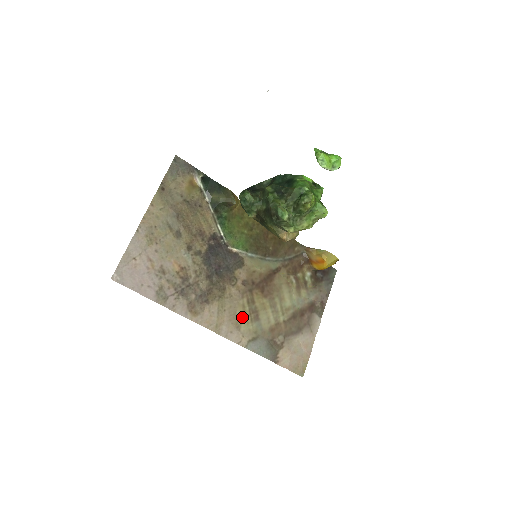
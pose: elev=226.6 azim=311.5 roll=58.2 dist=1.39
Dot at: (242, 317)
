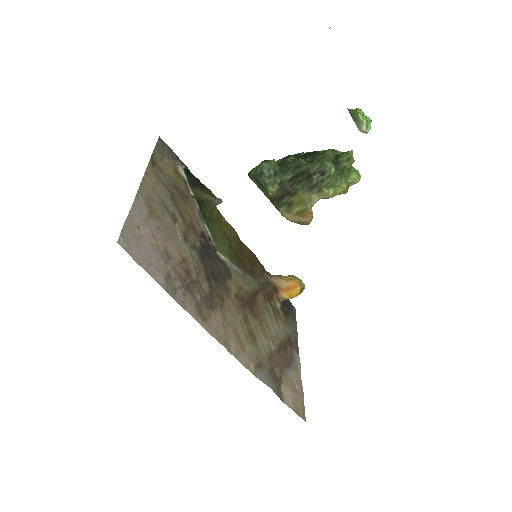
Dot at: (243, 336)
